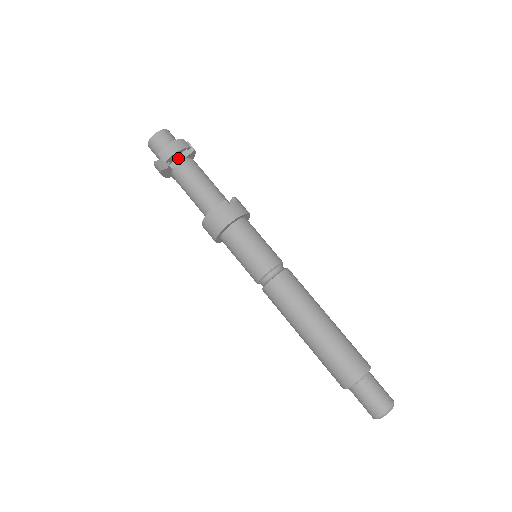
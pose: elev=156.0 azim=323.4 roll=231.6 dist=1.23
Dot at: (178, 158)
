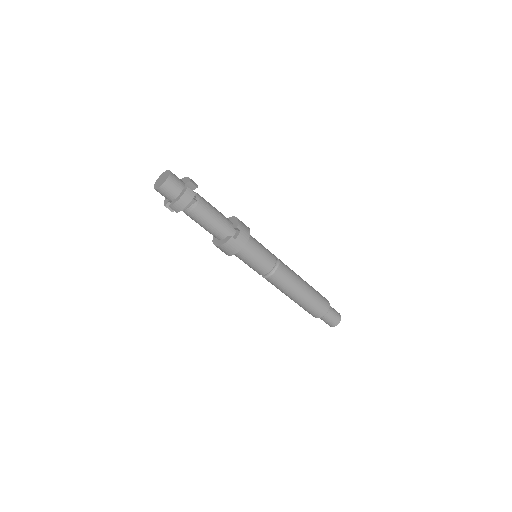
Dot at: occluded
